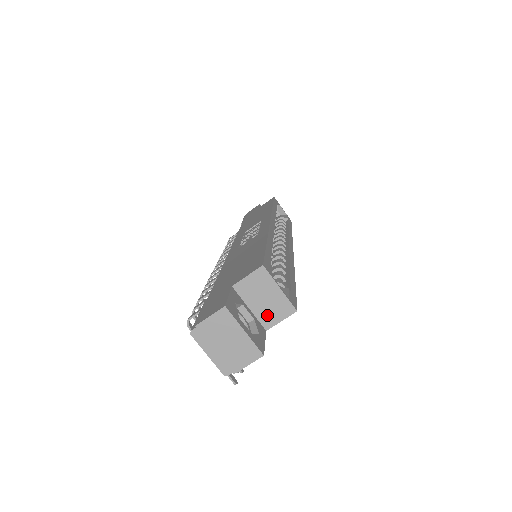
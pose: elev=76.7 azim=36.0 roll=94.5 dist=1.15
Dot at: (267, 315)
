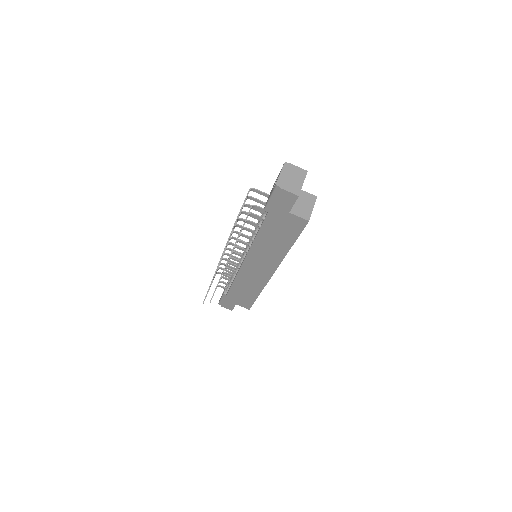
Dot at: (297, 209)
